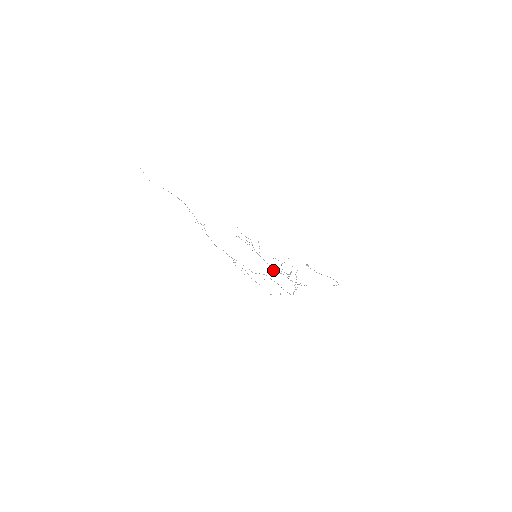
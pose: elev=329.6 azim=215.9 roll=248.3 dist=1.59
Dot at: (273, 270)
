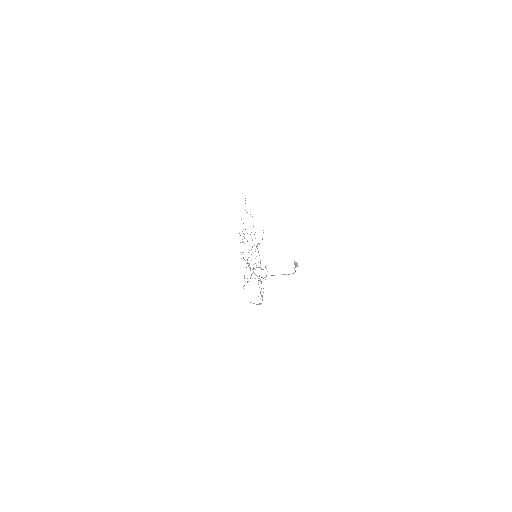
Dot at: (241, 258)
